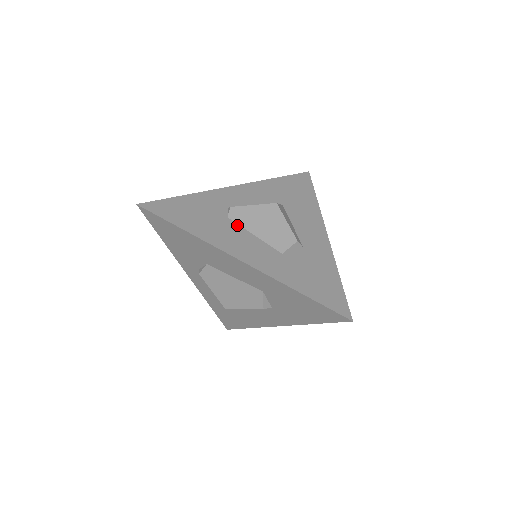
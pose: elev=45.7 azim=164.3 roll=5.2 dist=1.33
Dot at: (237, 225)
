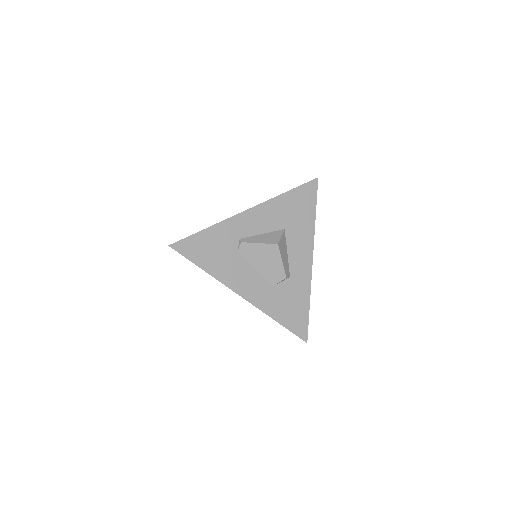
Dot at: (244, 259)
